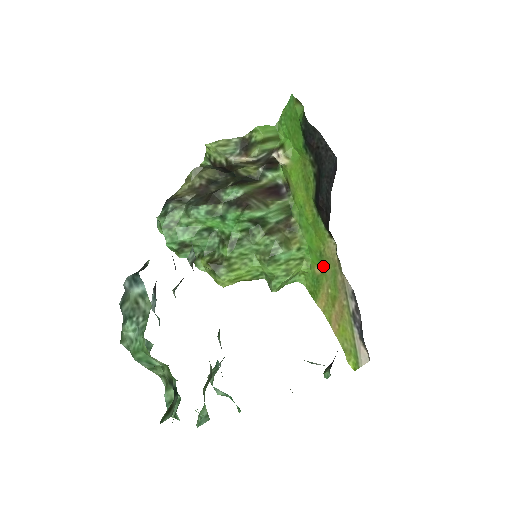
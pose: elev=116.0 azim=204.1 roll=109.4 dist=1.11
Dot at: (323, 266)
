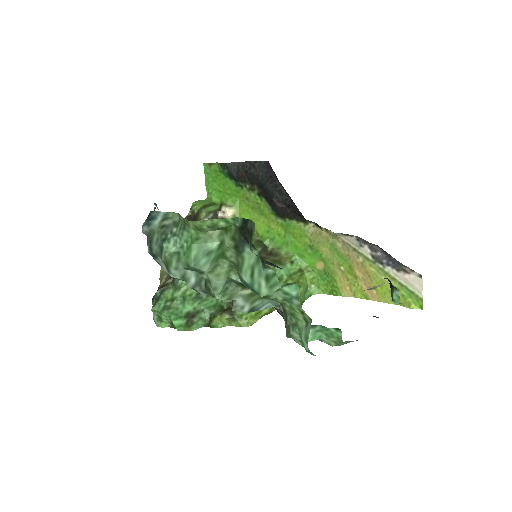
Dot at: (320, 255)
